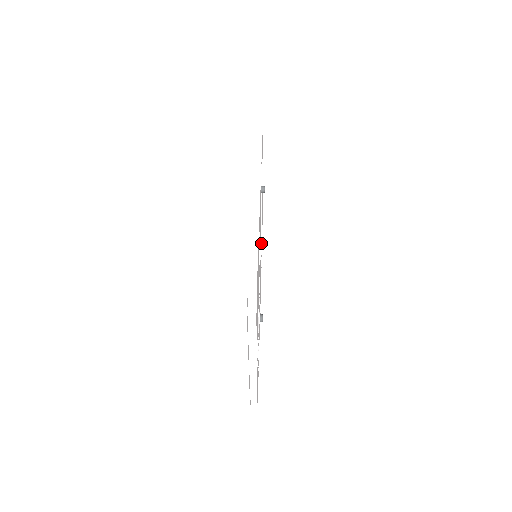
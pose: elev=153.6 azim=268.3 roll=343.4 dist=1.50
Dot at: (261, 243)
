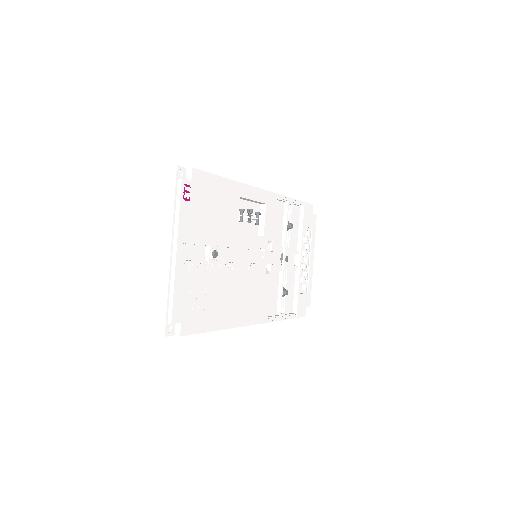
Dot at: (285, 289)
